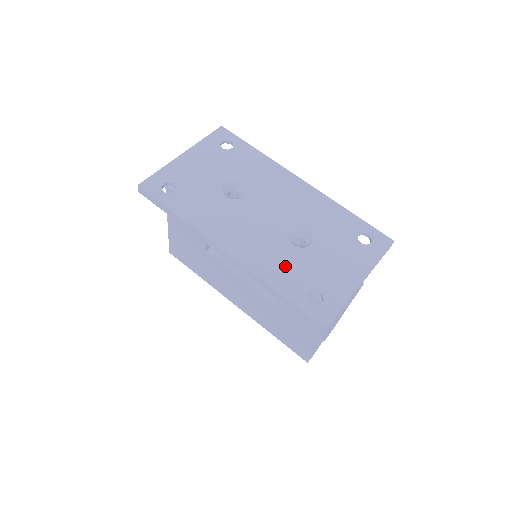
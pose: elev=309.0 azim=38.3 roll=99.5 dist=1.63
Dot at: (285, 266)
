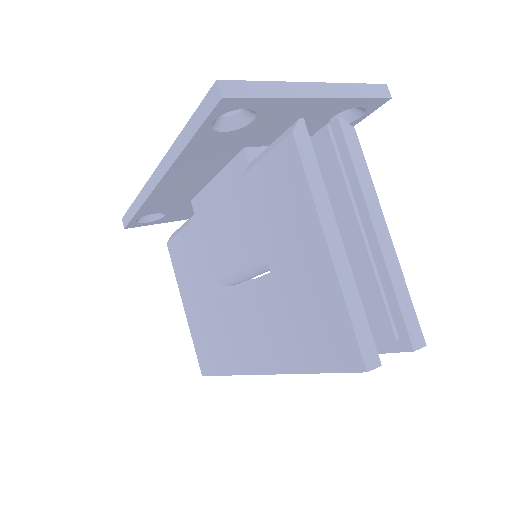
Dot at: occluded
